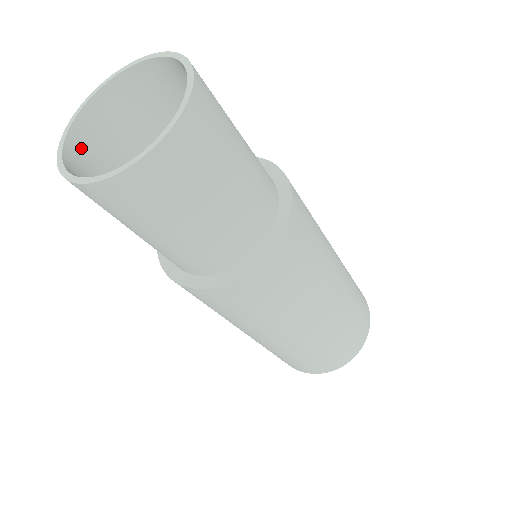
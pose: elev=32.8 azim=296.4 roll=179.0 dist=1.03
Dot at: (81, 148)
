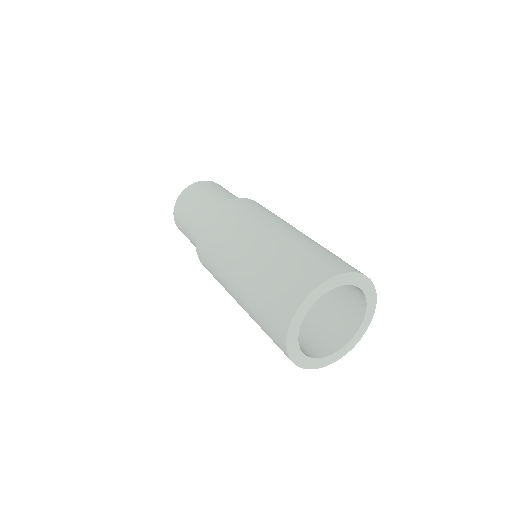
Dot at: occluded
